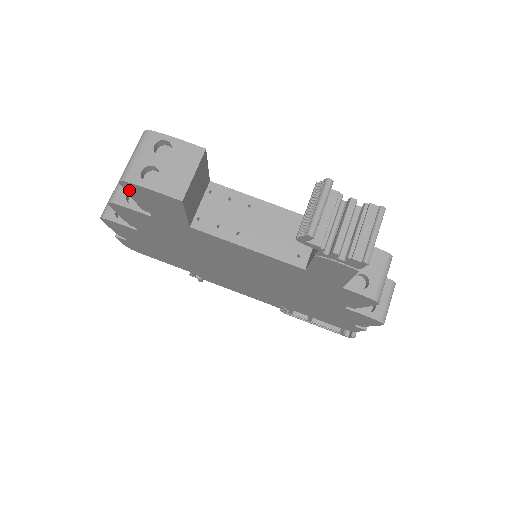
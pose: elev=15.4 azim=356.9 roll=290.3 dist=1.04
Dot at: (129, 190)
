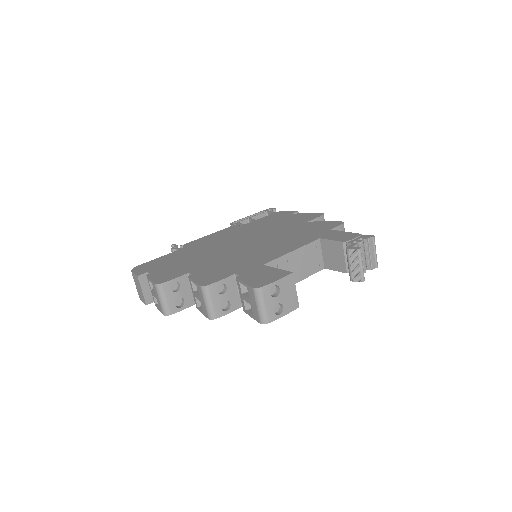
Dot at: occluded
